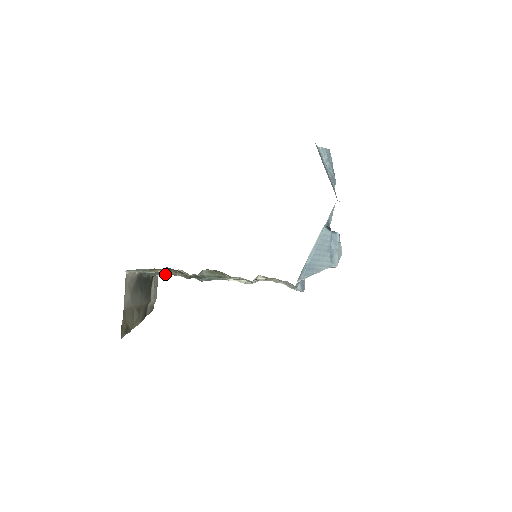
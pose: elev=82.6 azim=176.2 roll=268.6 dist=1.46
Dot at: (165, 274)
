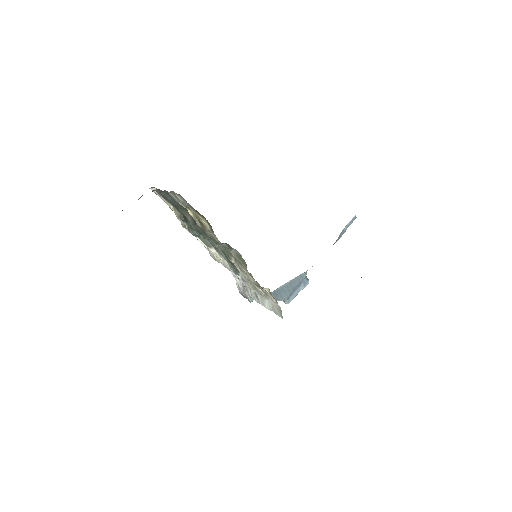
Dot at: (166, 199)
